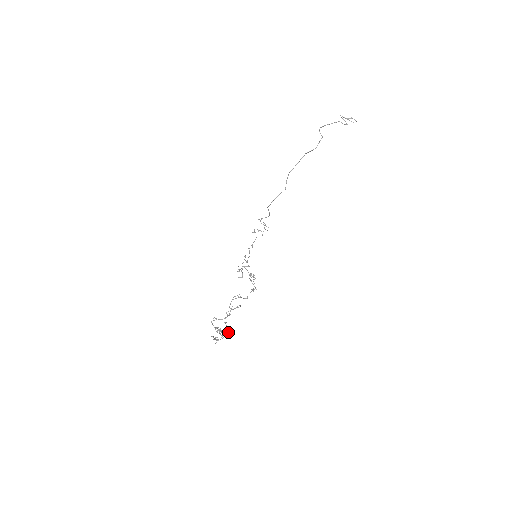
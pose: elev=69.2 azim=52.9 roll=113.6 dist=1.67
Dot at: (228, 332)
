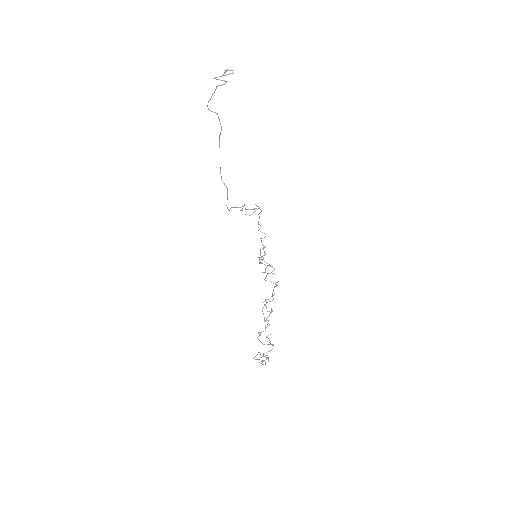
Dot at: (266, 355)
